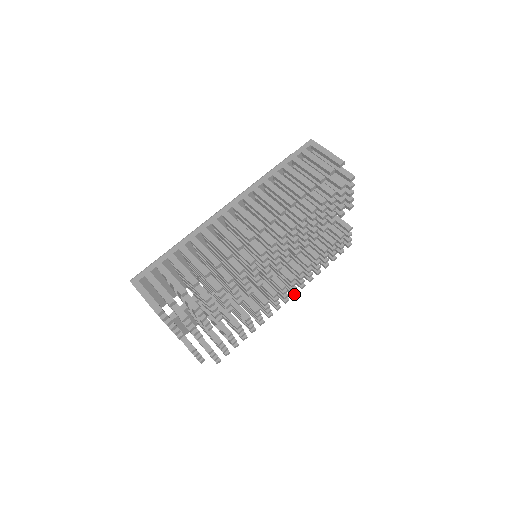
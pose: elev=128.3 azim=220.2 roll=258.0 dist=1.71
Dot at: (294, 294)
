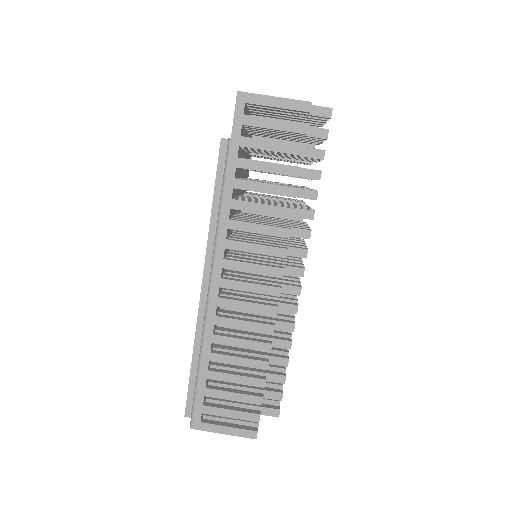
Dot at: occluded
